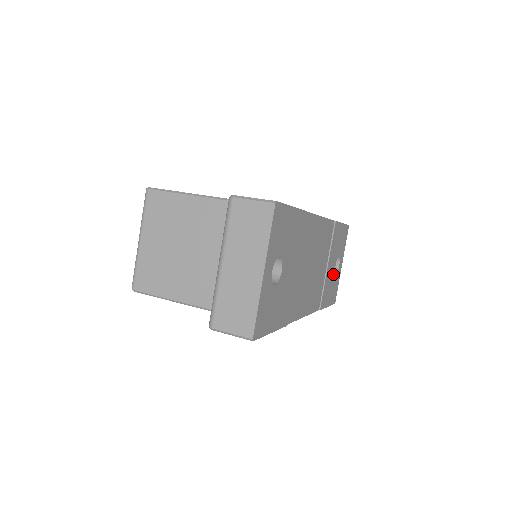
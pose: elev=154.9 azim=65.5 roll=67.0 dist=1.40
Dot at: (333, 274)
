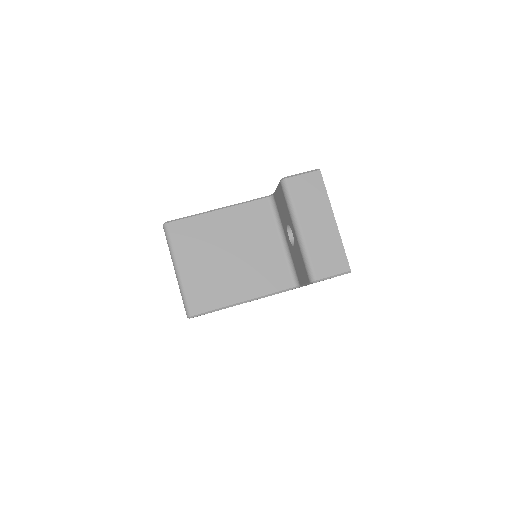
Dot at: occluded
